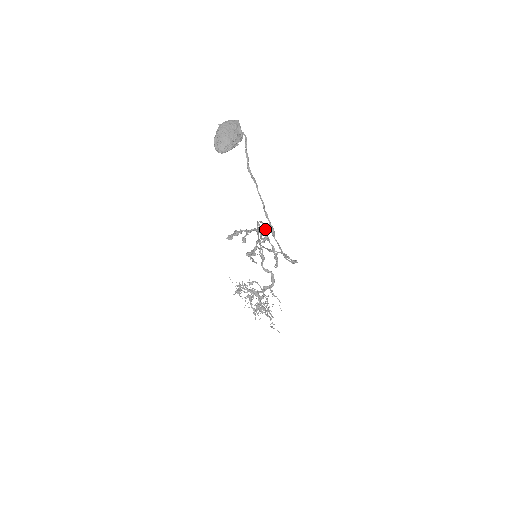
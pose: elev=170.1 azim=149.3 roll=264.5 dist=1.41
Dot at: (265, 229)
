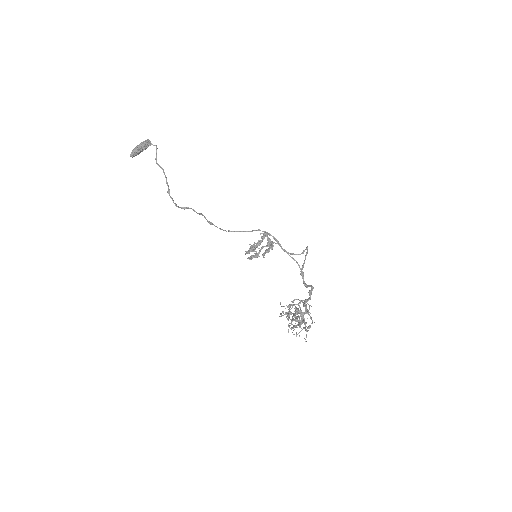
Dot at: (264, 232)
